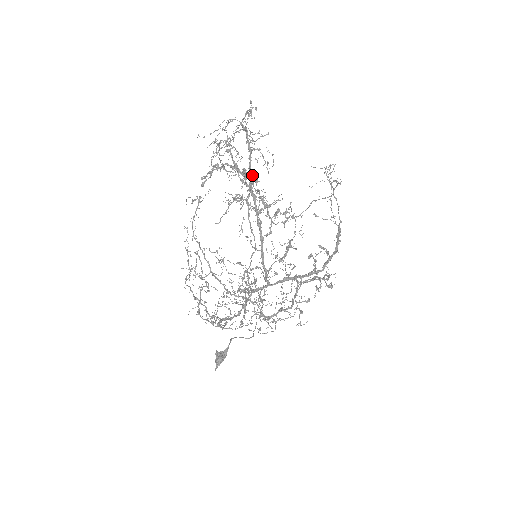
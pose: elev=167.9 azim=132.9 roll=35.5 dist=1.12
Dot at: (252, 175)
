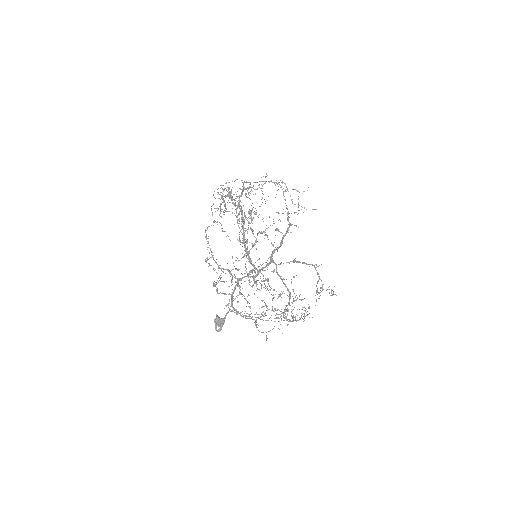
Dot at: (229, 194)
